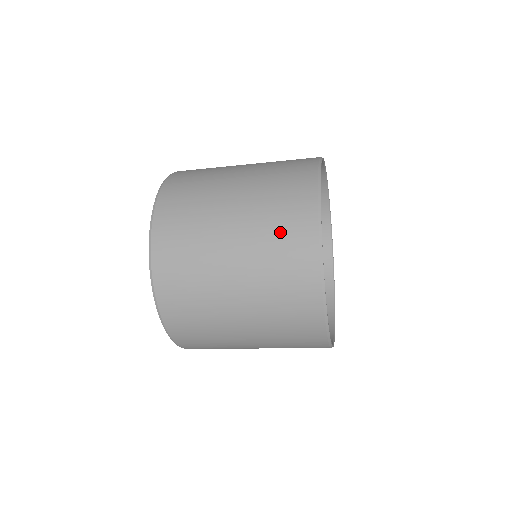
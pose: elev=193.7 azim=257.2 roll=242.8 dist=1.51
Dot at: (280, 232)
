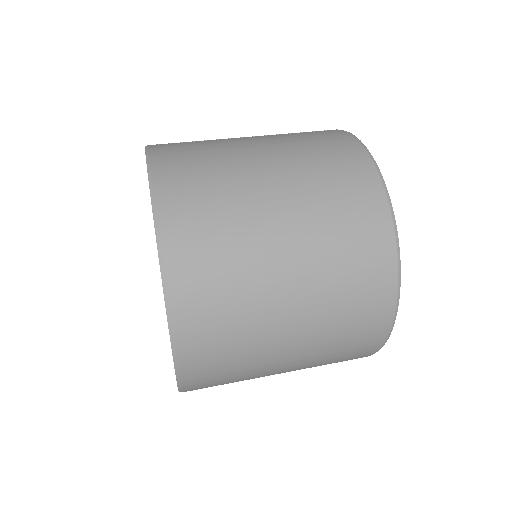
Dot at: (347, 228)
